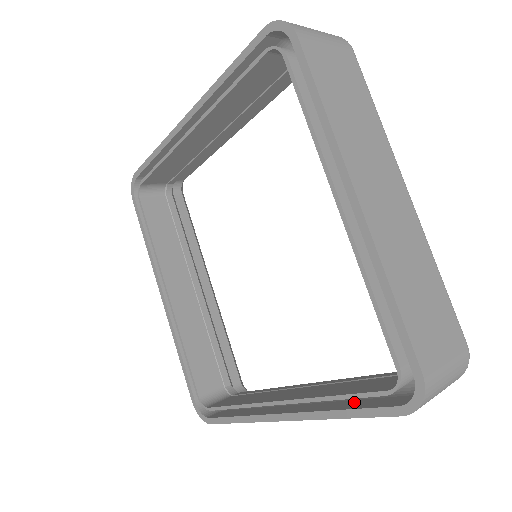
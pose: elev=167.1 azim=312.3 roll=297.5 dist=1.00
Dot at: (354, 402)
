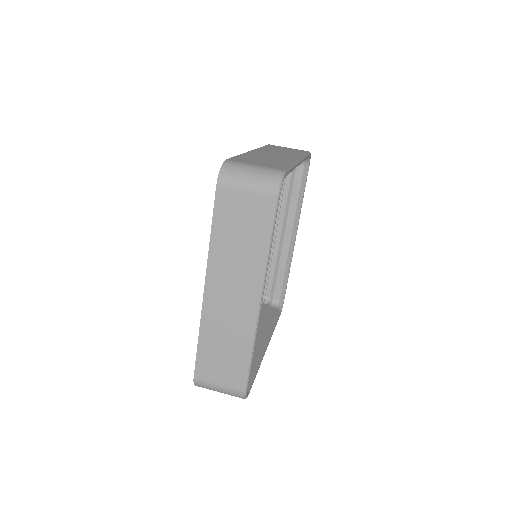
Dot at: occluded
